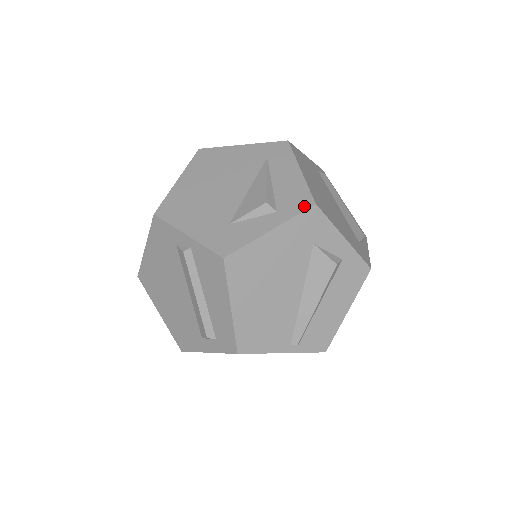
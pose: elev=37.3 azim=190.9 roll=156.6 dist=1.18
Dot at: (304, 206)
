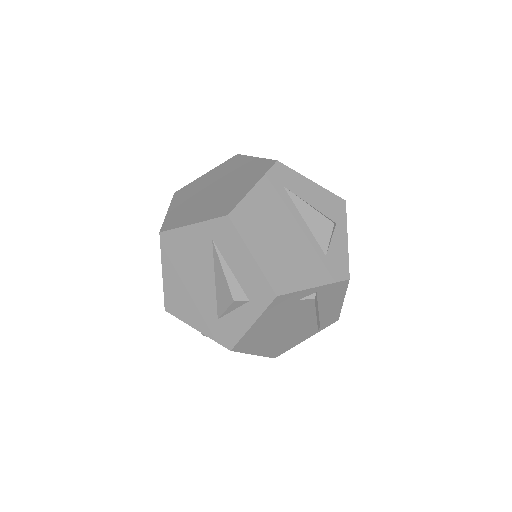
Dot at: (343, 207)
